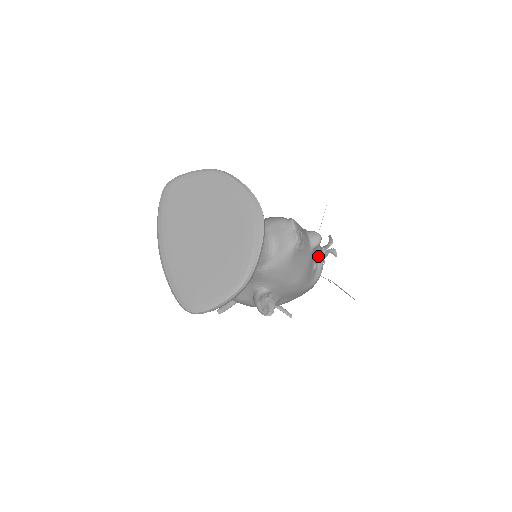
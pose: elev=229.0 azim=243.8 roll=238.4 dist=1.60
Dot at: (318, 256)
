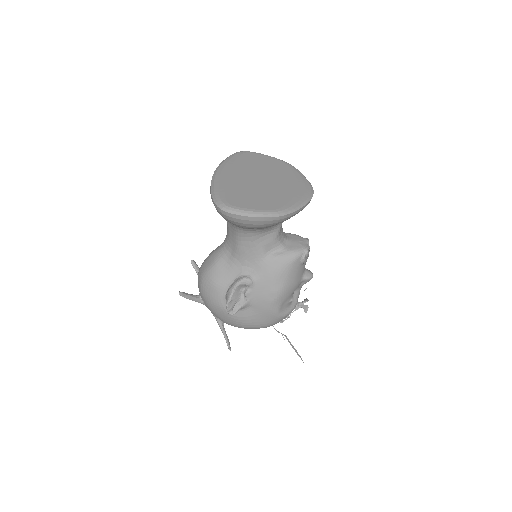
Dot at: (295, 298)
